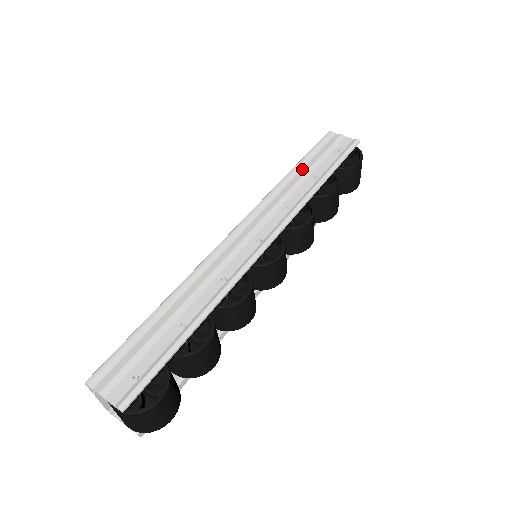
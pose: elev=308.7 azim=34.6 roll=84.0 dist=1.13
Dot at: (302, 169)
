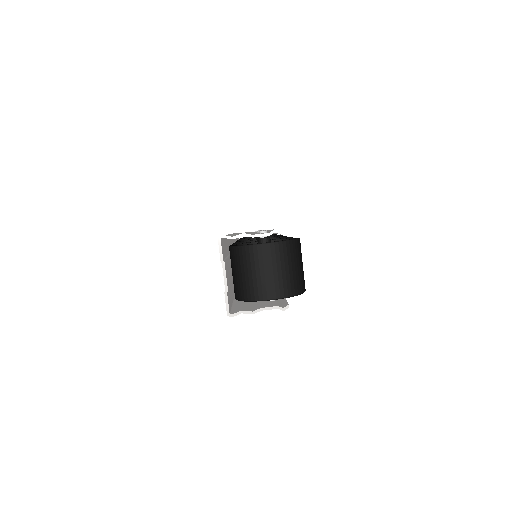
Dot at: occluded
